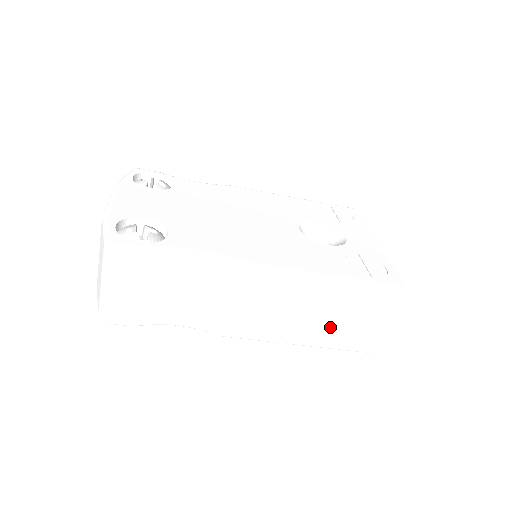
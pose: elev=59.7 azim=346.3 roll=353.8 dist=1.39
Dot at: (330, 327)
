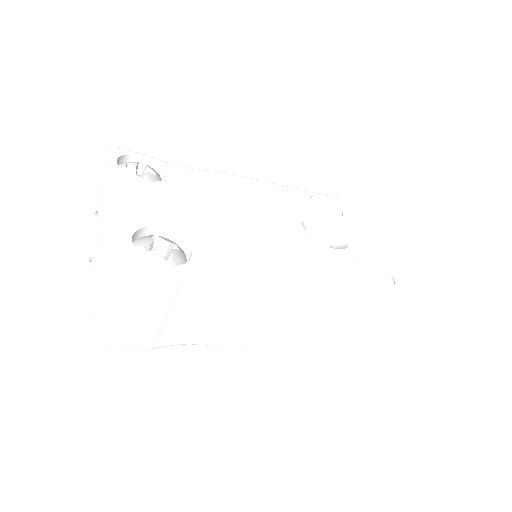
Dot at: (340, 335)
